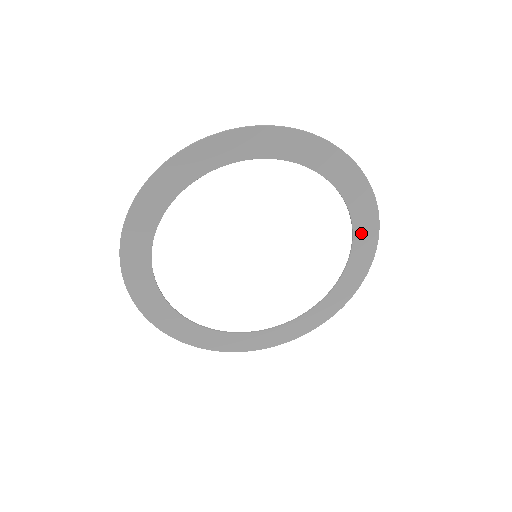
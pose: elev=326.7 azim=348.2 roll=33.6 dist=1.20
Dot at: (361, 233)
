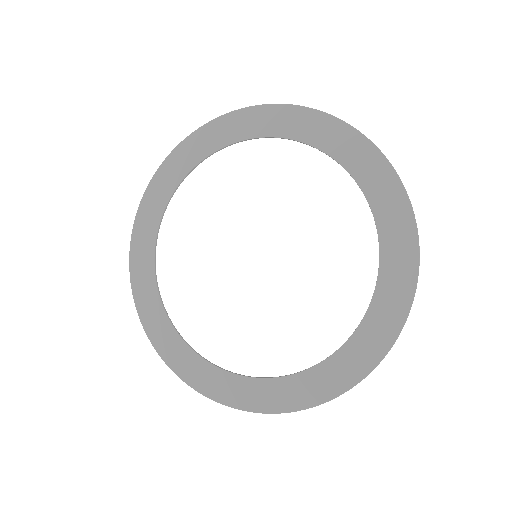
Dot at: (388, 224)
